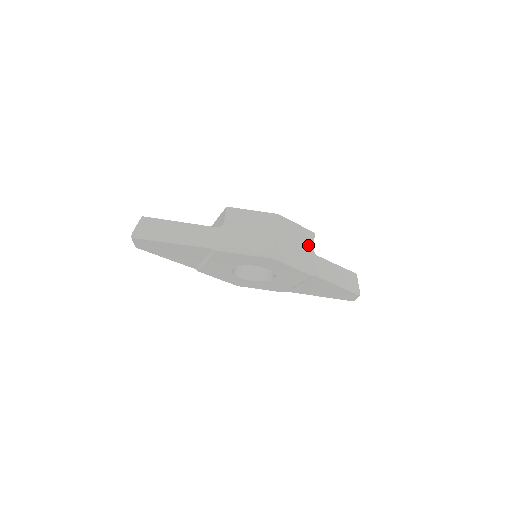
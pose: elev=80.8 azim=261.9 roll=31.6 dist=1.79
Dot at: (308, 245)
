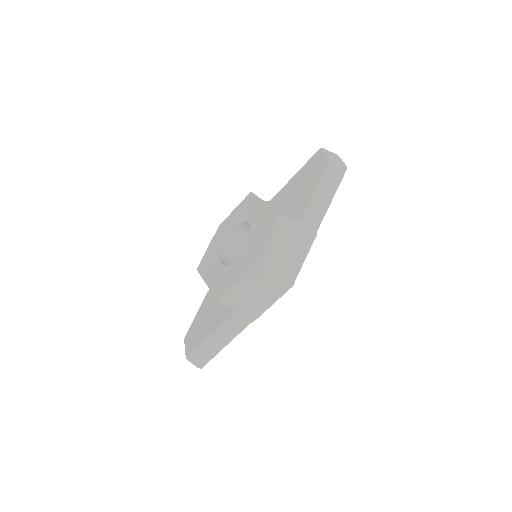
Dot at: (290, 229)
